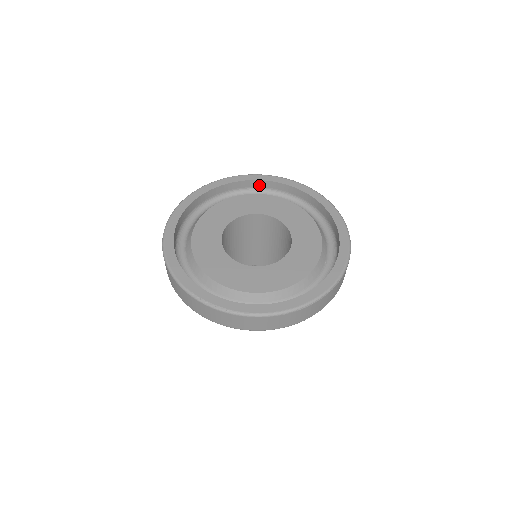
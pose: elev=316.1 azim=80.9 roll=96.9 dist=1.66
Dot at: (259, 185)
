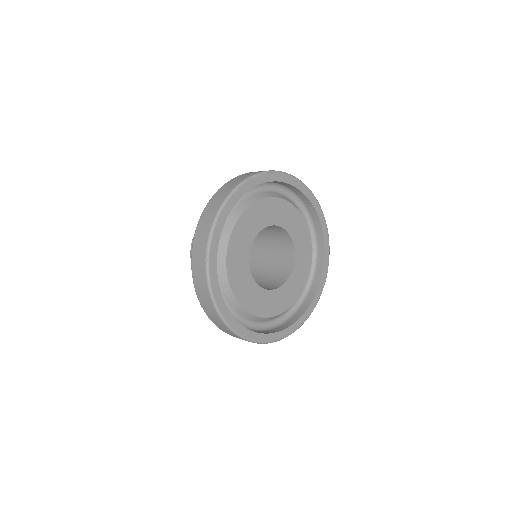
Dot at: occluded
